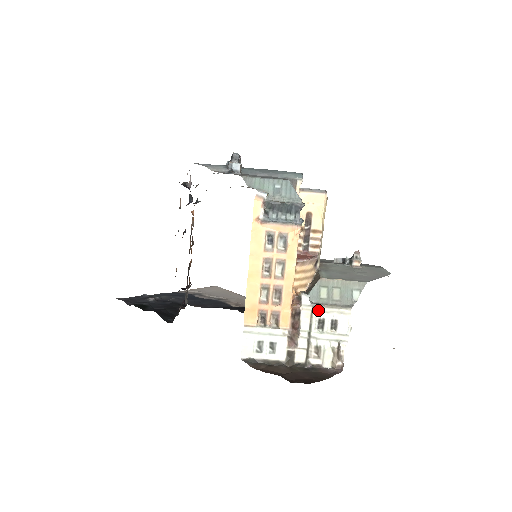
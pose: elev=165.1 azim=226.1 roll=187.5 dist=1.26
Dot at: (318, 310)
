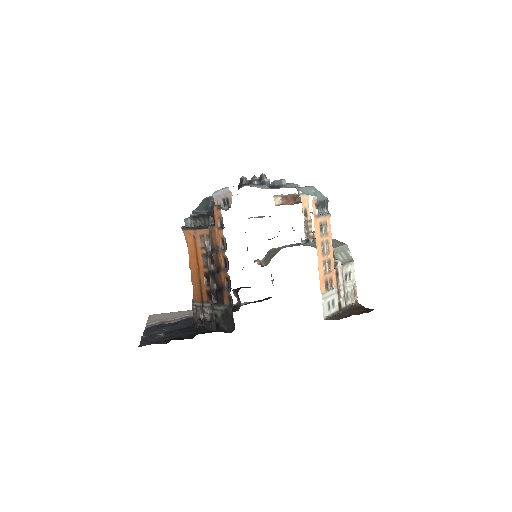
Dot at: (345, 268)
